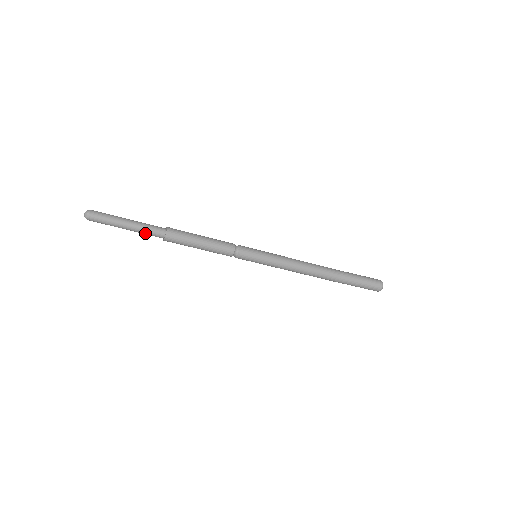
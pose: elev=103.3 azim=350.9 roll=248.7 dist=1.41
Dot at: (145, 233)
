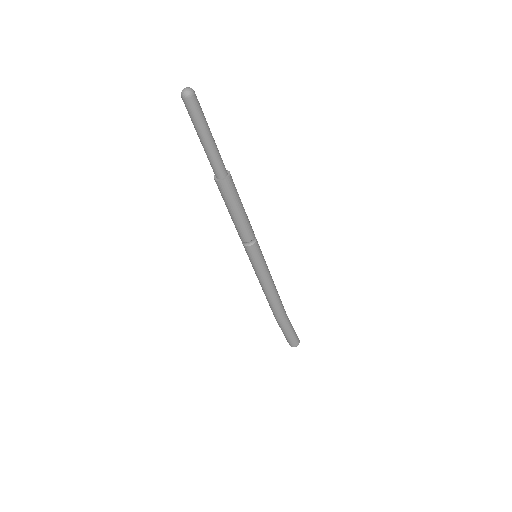
Dot at: (216, 158)
